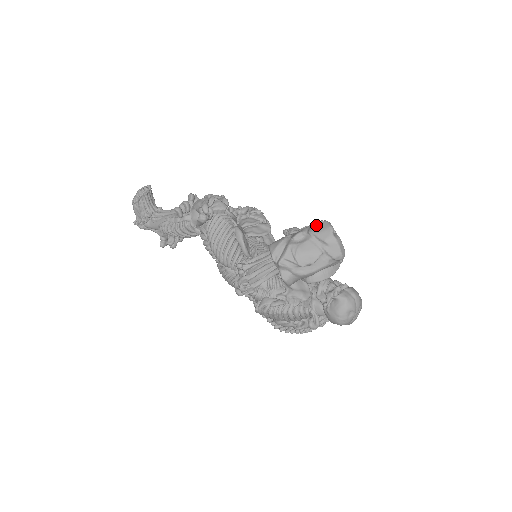
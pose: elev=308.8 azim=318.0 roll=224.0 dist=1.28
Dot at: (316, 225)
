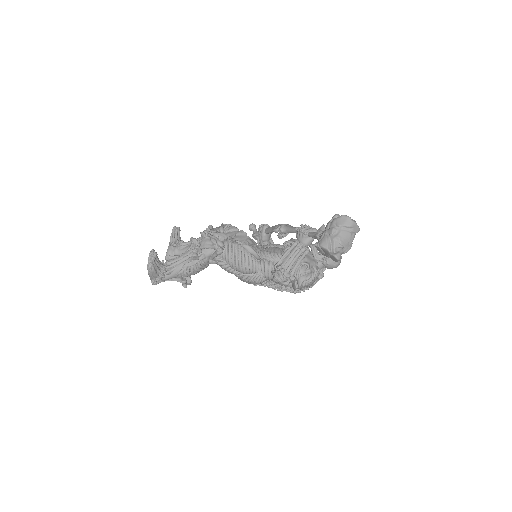
Dot at: (339, 220)
